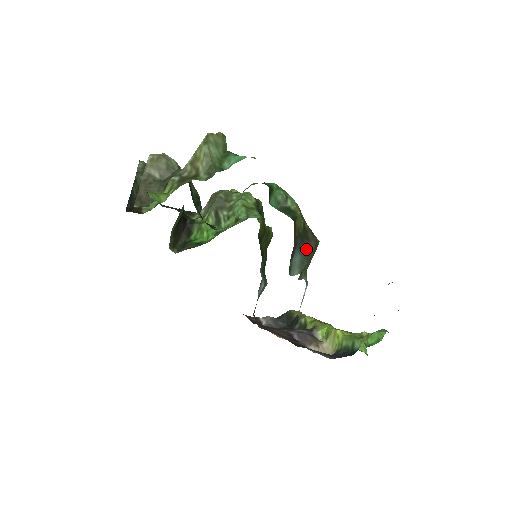
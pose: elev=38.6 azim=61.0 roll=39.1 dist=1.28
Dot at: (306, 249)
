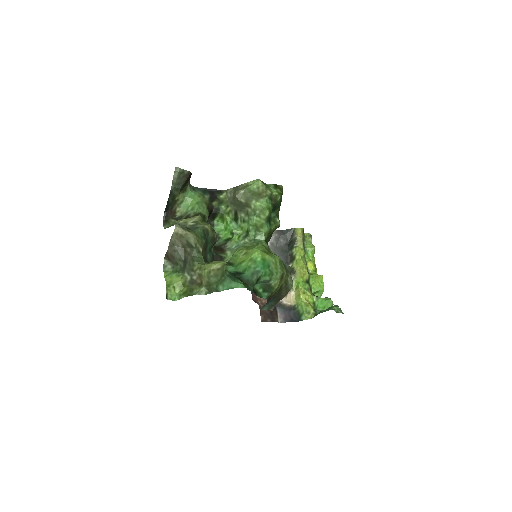
Dot at: (276, 300)
